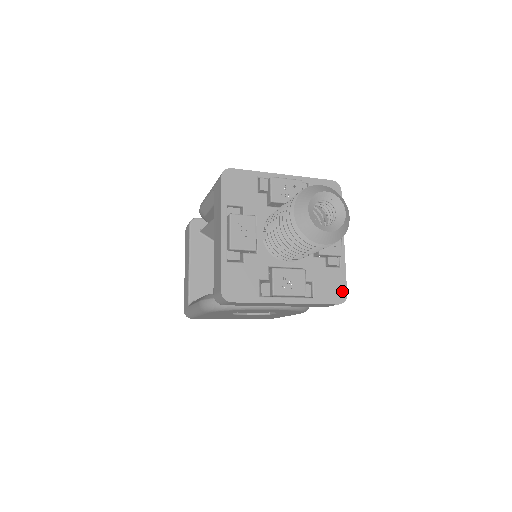
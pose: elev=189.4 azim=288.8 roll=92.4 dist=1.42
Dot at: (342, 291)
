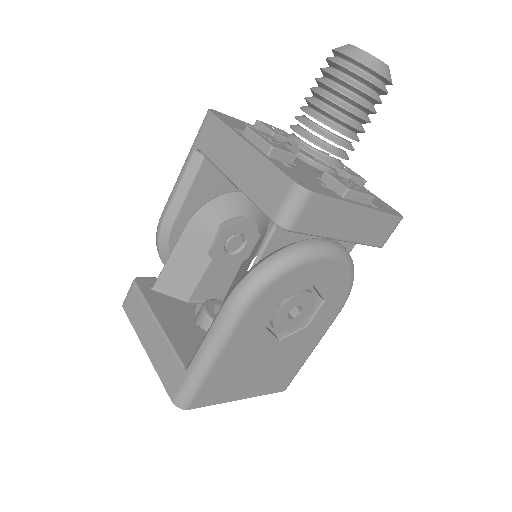
Dot at: (392, 209)
